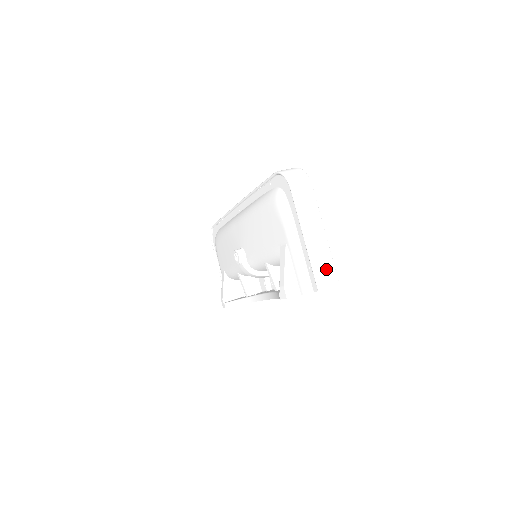
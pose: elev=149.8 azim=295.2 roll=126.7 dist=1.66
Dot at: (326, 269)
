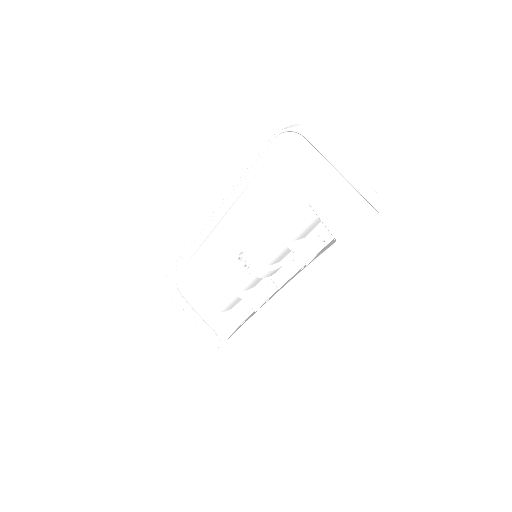
Dot at: (371, 193)
